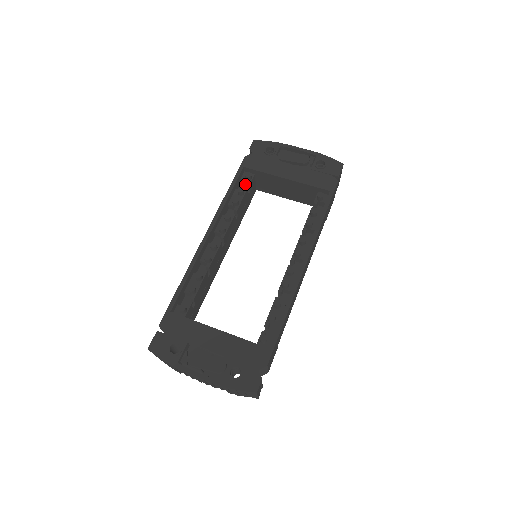
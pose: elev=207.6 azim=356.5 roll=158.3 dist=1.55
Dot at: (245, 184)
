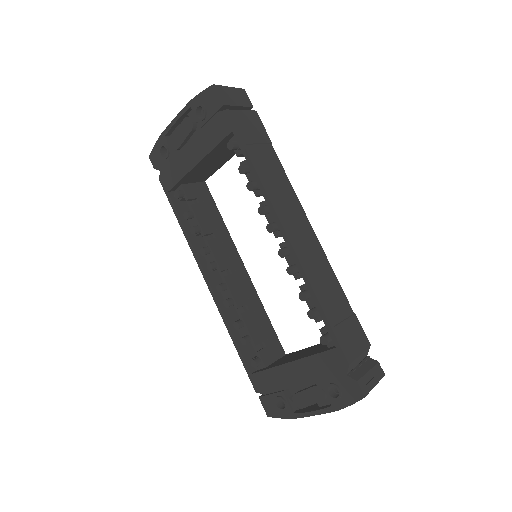
Dot at: occluded
